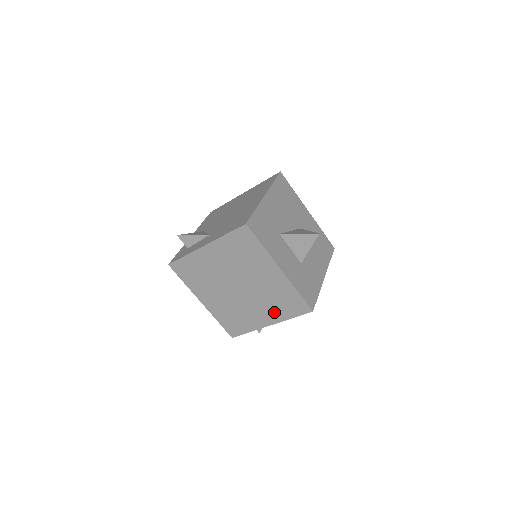
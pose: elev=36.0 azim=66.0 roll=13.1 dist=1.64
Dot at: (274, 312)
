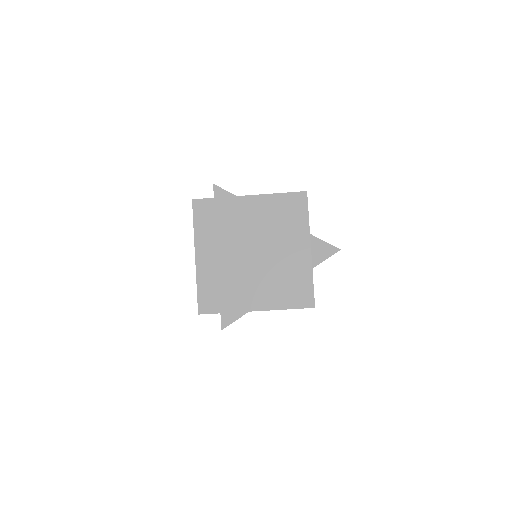
Dot at: (272, 295)
